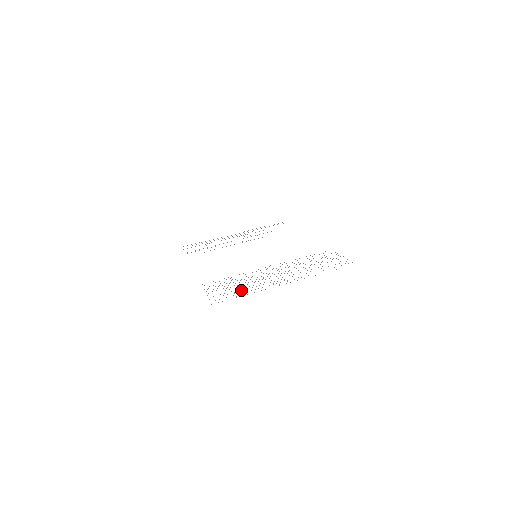
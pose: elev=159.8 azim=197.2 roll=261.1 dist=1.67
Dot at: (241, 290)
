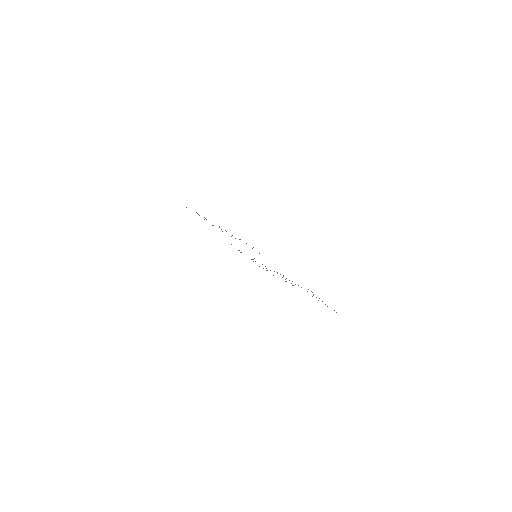
Dot at: occluded
